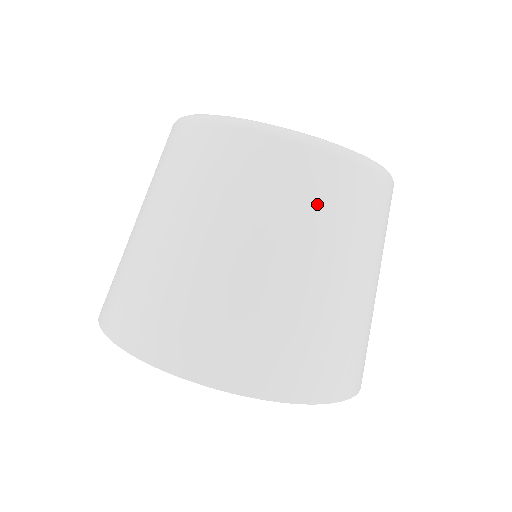
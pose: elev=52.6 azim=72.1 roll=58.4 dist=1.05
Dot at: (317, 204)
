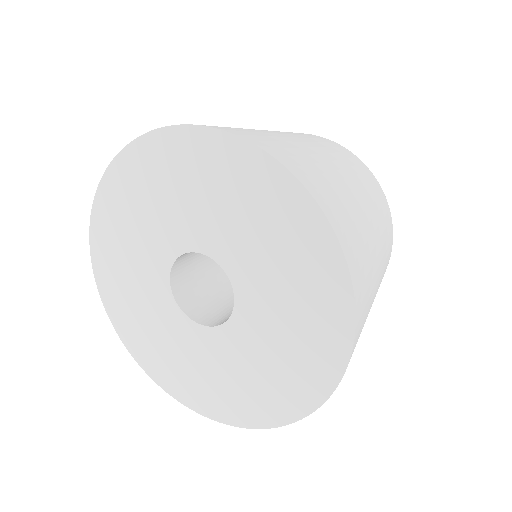
Dot at: (349, 161)
